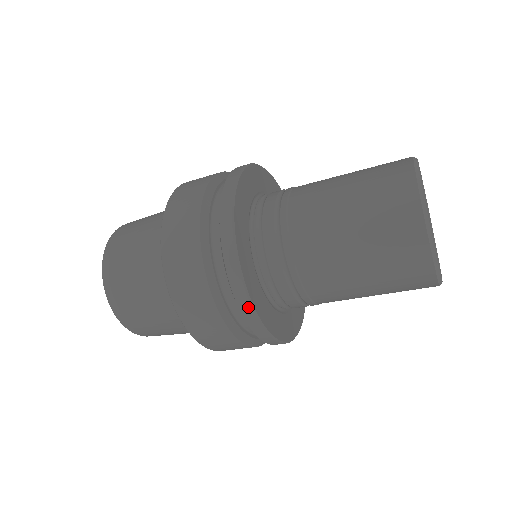
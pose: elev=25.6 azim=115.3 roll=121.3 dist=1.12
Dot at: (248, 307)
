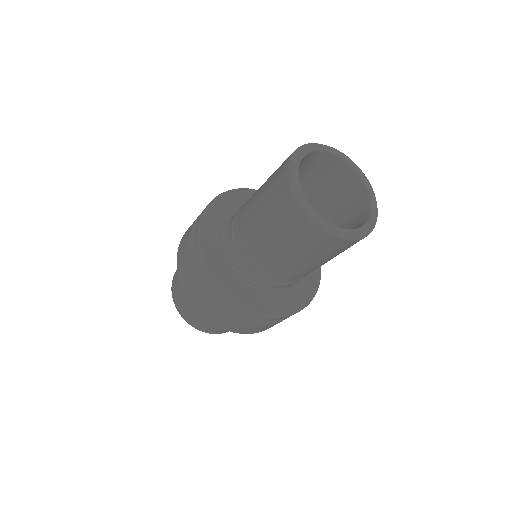
Dot at: (197, 233)
